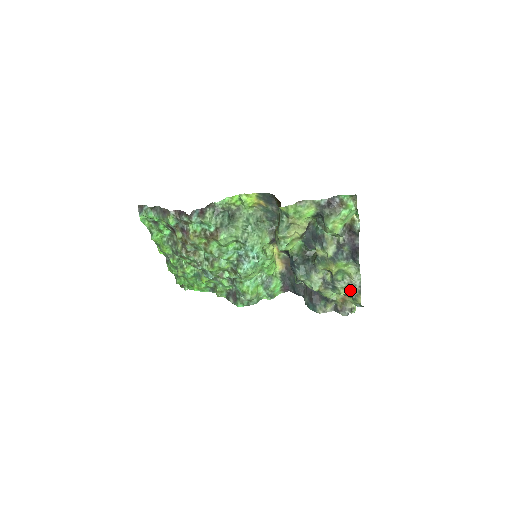
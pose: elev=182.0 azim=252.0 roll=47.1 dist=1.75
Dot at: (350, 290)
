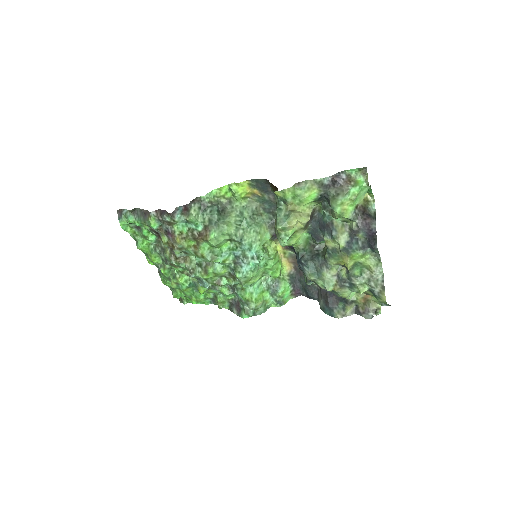
Dot at: (371, 286)
